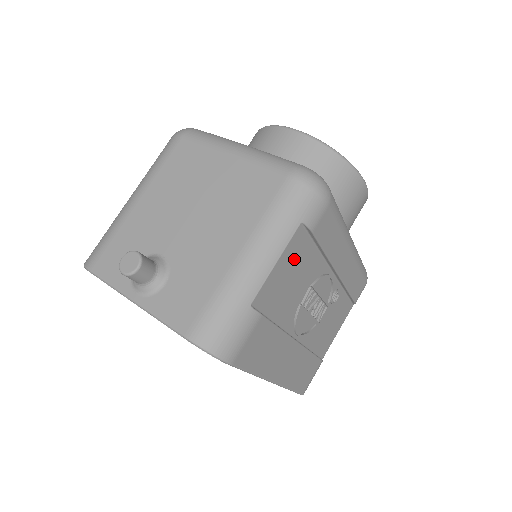
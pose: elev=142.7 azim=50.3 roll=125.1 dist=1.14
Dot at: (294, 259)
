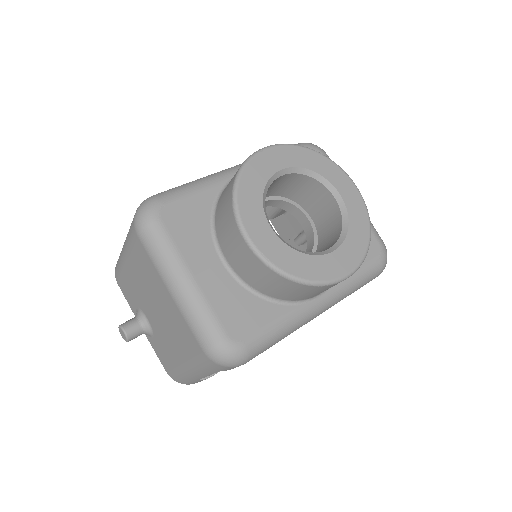
Dot at: occluded
